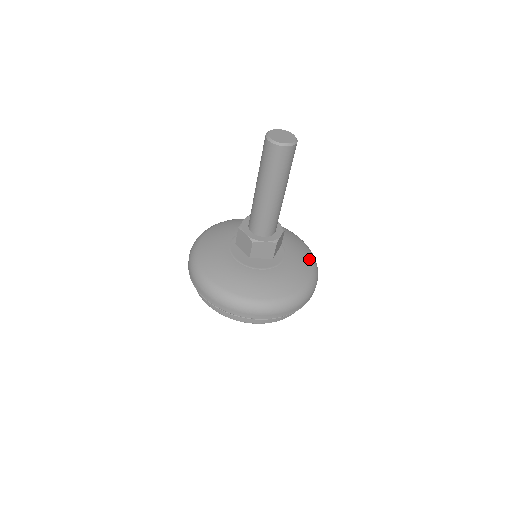
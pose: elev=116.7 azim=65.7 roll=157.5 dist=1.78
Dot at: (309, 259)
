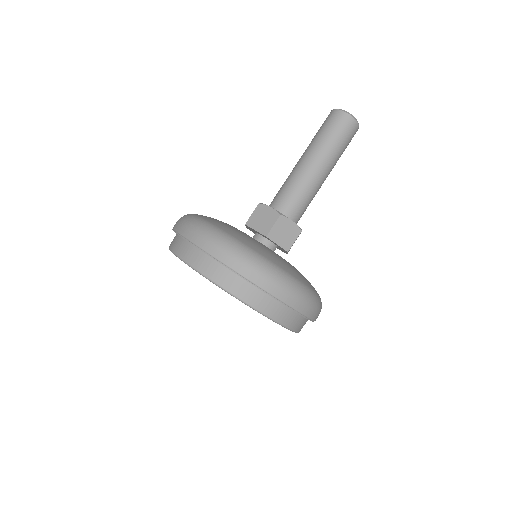
Dot at: (308, 283)
